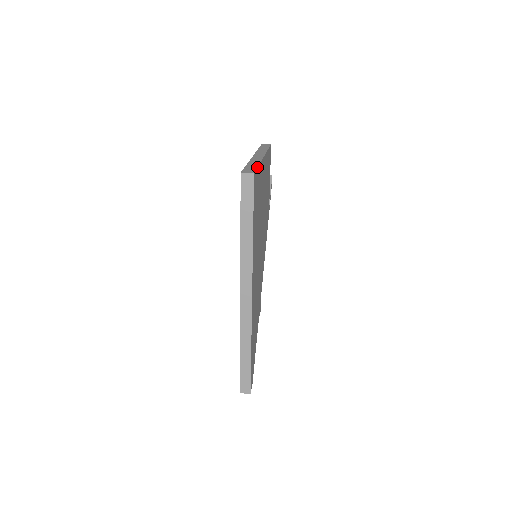
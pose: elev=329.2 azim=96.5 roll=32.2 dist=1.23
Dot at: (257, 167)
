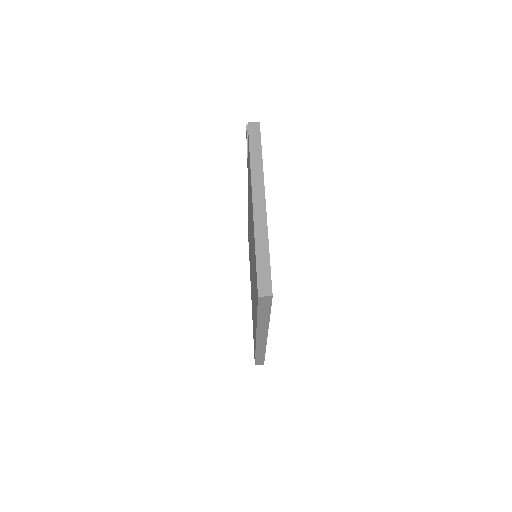
Dot at: occluded
